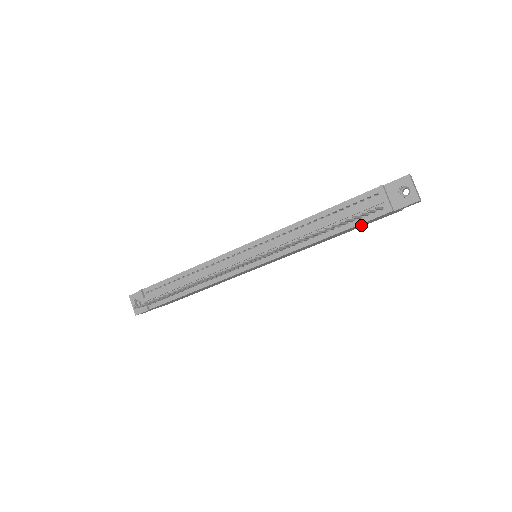
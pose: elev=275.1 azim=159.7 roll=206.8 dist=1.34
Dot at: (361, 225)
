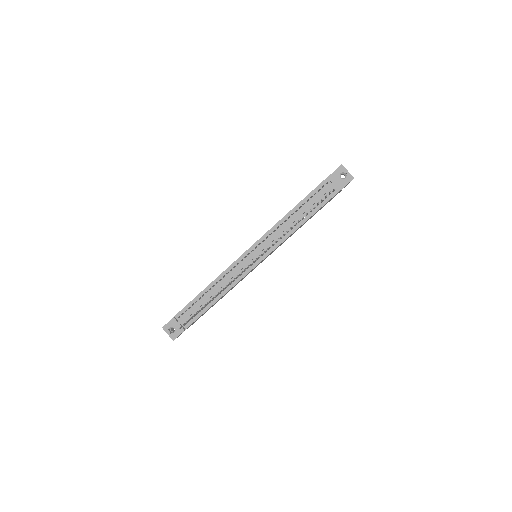
Dot at: occluded
